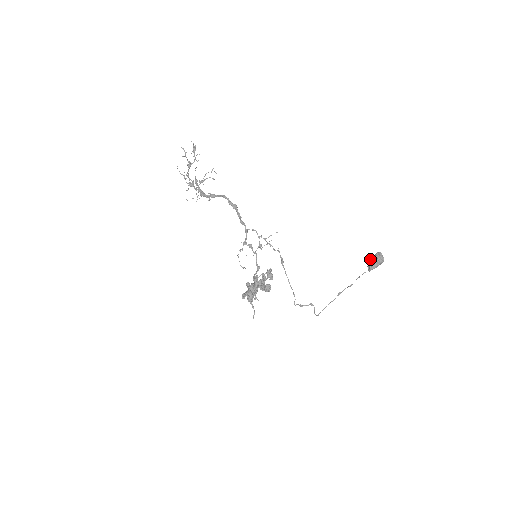
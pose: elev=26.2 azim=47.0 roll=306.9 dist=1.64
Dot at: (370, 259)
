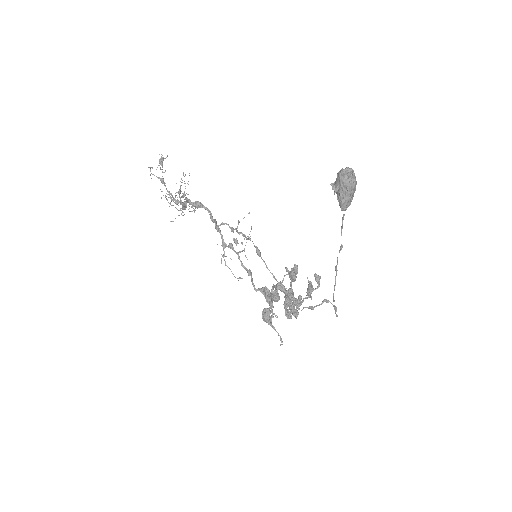
Dot at: (333, 189)
